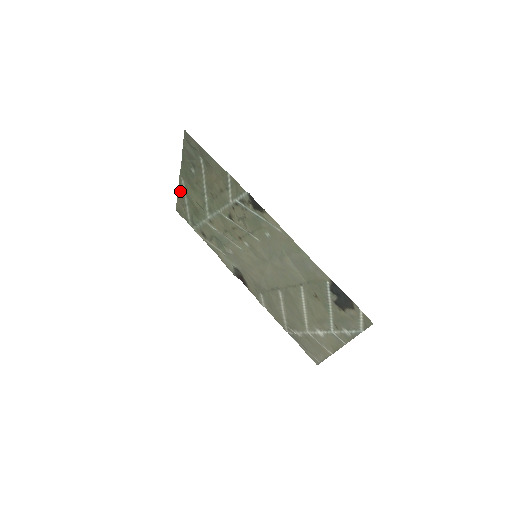
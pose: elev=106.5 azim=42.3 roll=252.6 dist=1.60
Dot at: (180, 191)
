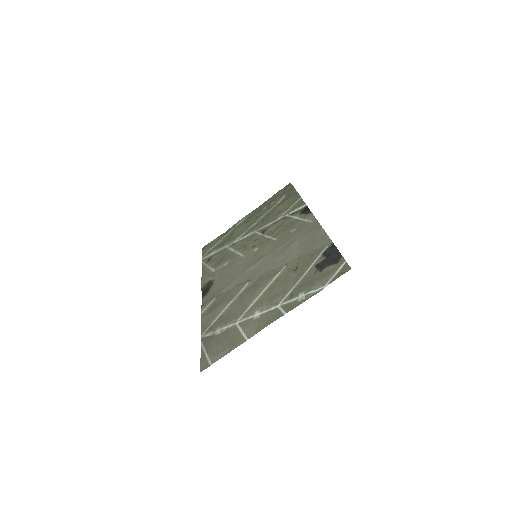
Dot at: (229, 230)
